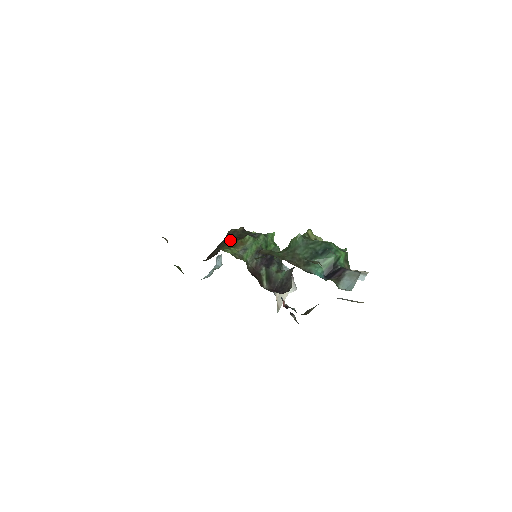
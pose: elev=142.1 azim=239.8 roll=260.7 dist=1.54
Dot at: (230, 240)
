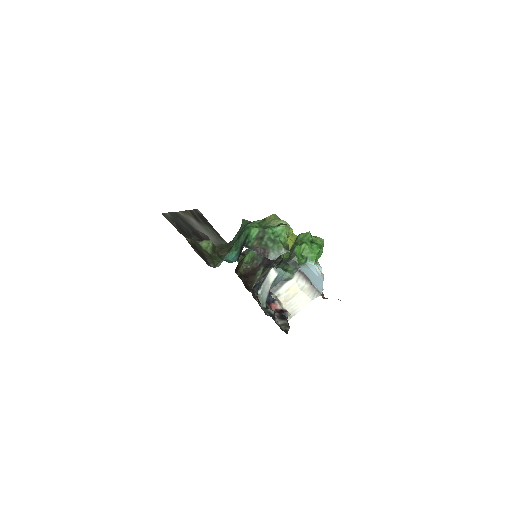
Dot at: occluded
